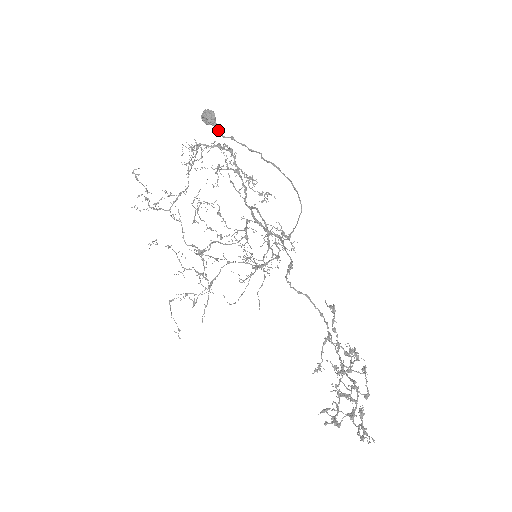
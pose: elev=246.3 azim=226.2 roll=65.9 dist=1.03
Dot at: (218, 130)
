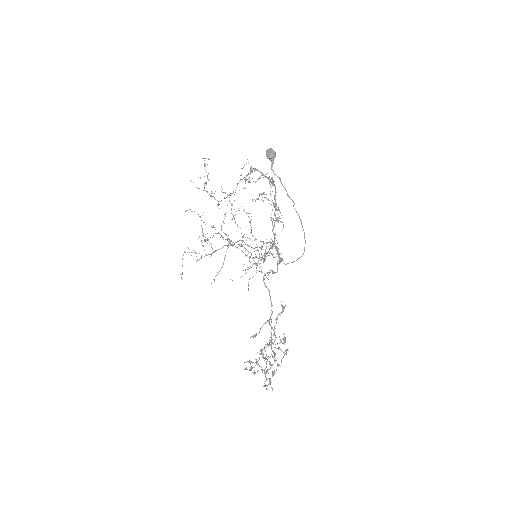
Dot at: (272, 166)
